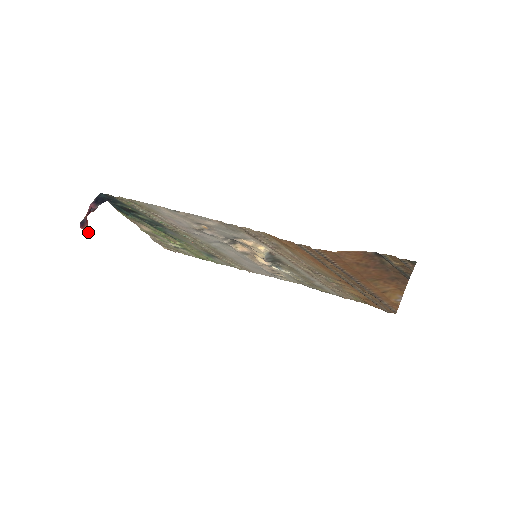
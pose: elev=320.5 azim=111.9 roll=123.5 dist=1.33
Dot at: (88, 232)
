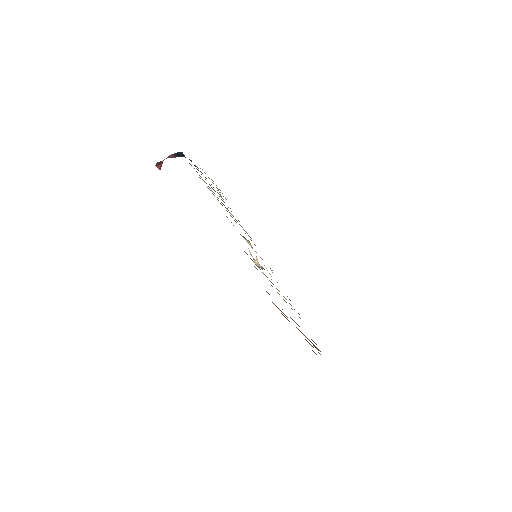
Dot at: (159, 169)
